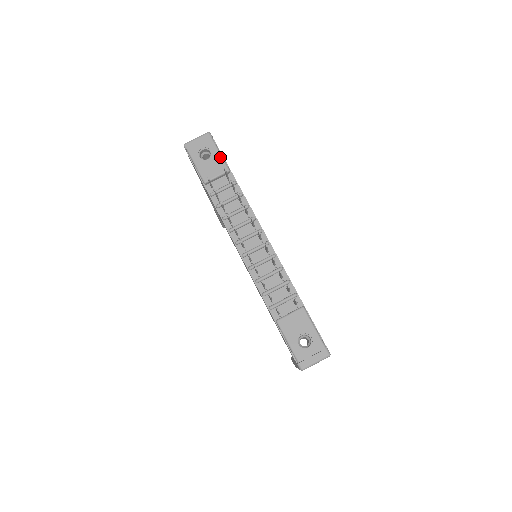
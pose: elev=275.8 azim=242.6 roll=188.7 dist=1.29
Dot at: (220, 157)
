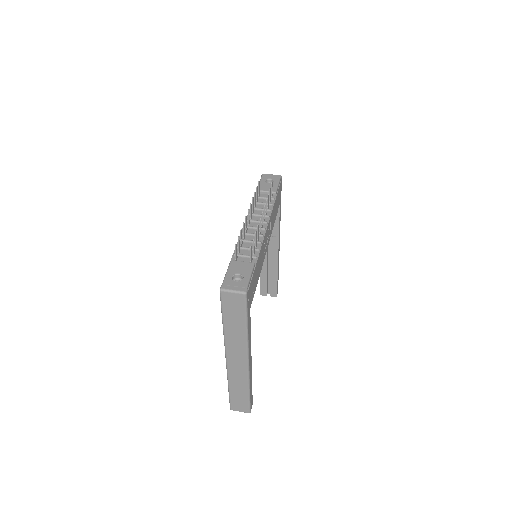
Dot at: (276, 185)
